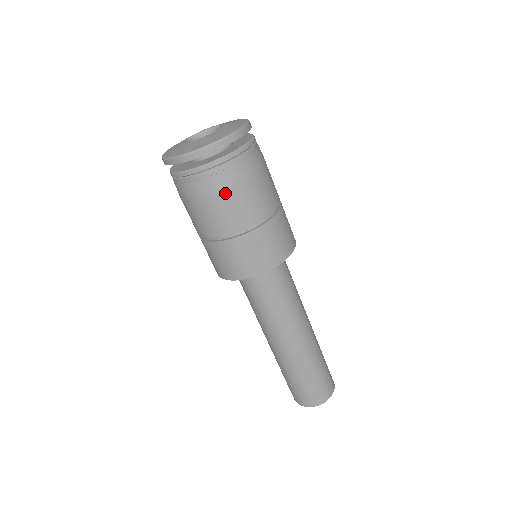
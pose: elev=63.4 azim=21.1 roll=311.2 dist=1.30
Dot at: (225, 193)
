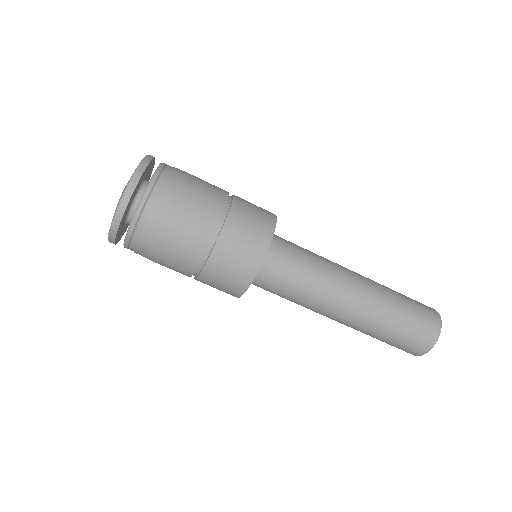
Dot at: (167, 227)
